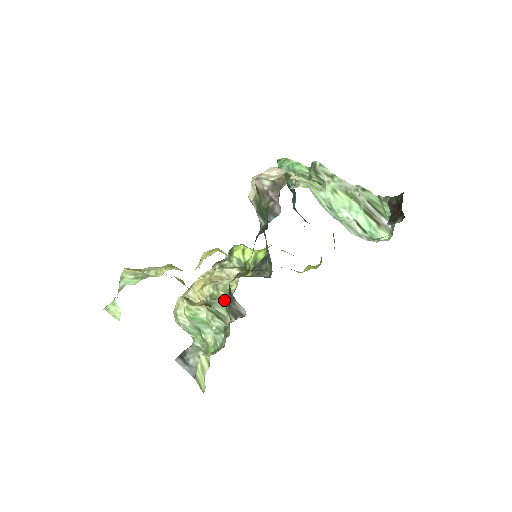
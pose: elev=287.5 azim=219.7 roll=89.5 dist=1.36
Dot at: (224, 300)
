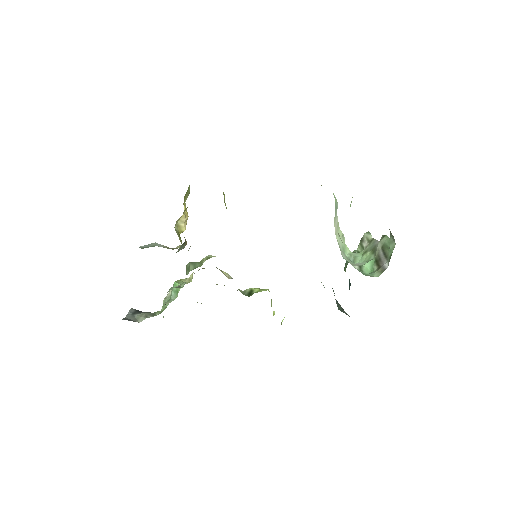
Dot at: (202, 263)
